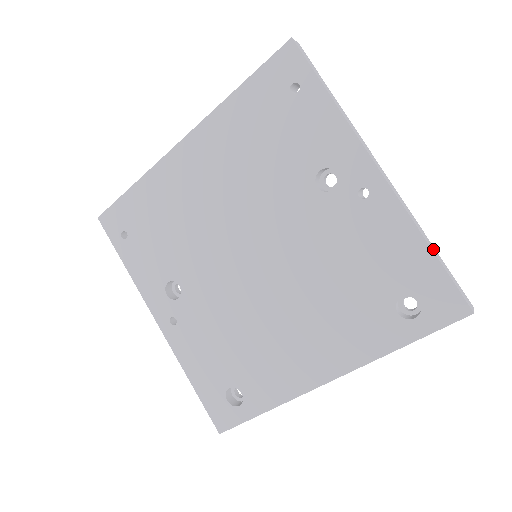
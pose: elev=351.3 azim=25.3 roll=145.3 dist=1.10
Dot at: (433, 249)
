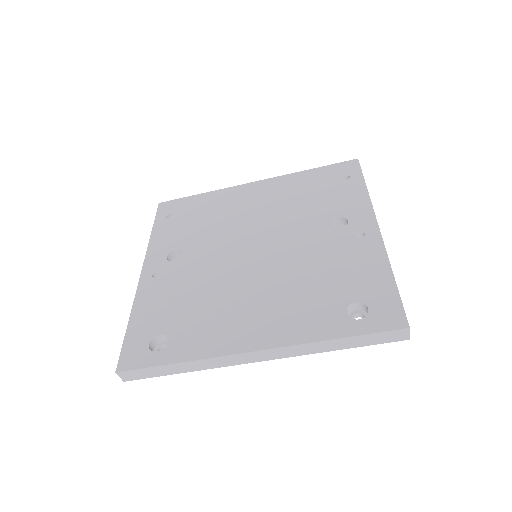
Dot at: occluded
